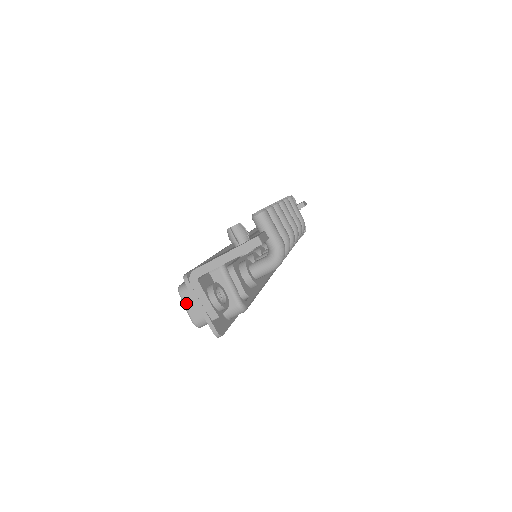
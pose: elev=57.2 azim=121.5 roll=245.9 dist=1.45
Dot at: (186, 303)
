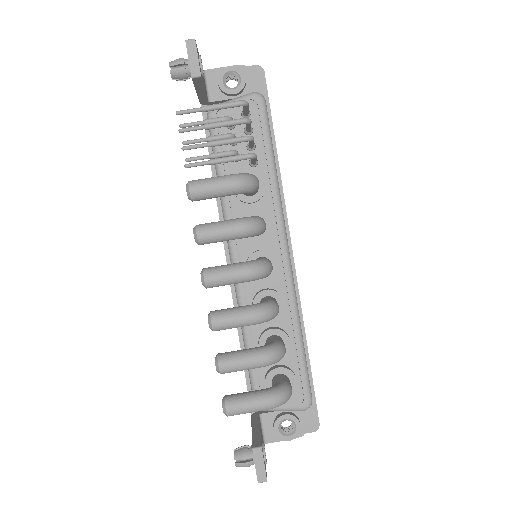
Dot at: occluded
